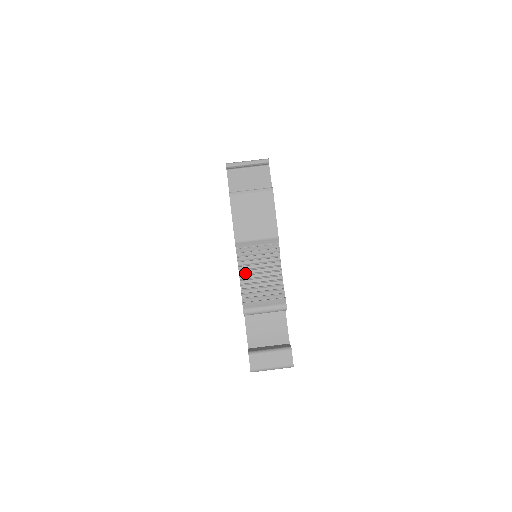
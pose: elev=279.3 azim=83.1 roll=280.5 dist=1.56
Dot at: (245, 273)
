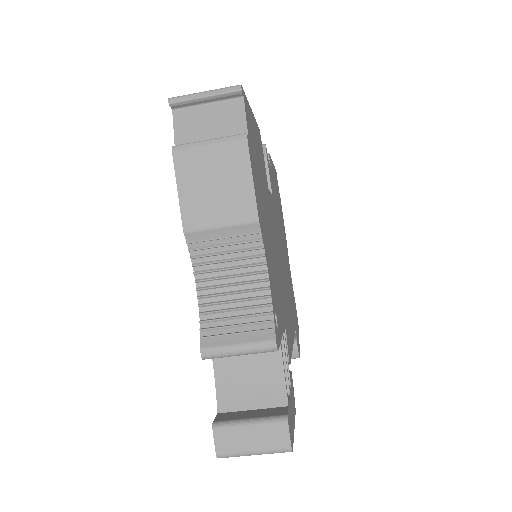
Dot at: (206, 285)
